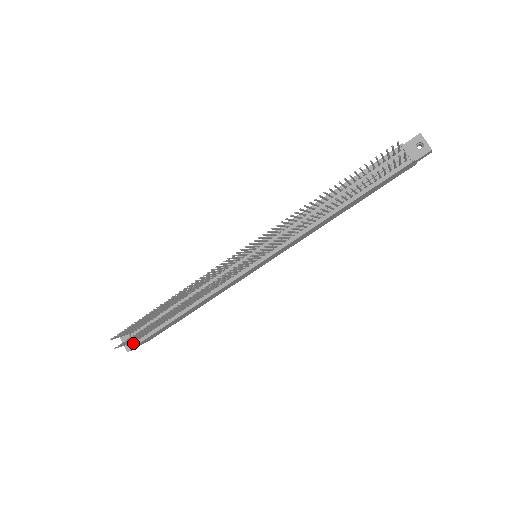
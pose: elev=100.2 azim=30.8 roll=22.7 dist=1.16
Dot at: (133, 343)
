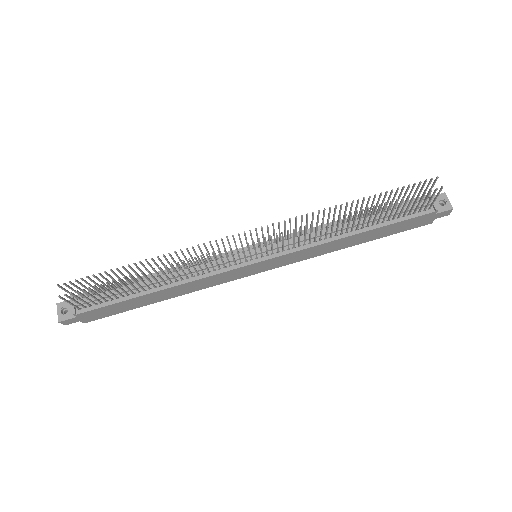
Dot at: (74, 310)
